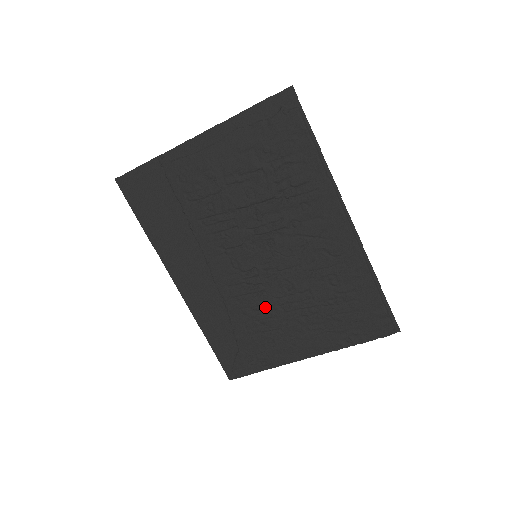
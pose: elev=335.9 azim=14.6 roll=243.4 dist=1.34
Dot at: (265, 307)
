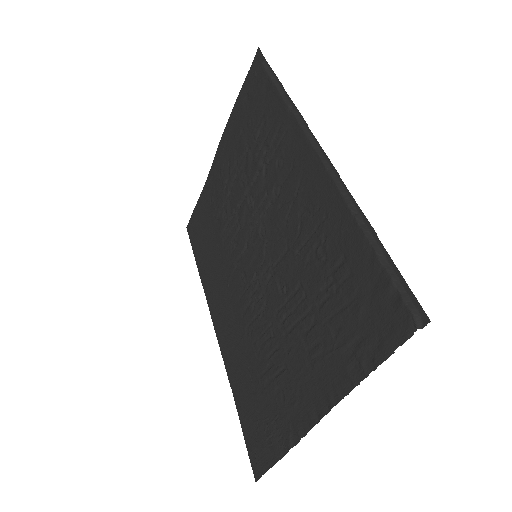
Dot at: (269, 331)
